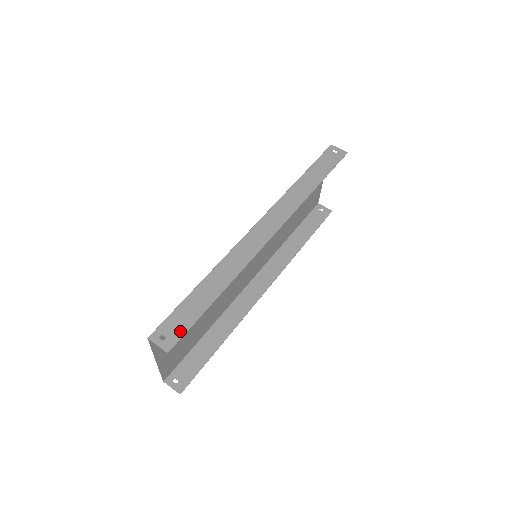
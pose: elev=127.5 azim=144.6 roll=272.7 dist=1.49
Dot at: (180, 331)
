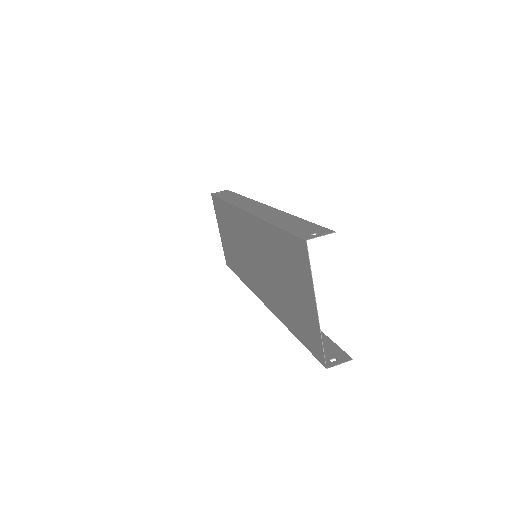
Dot at: (316, 228)
